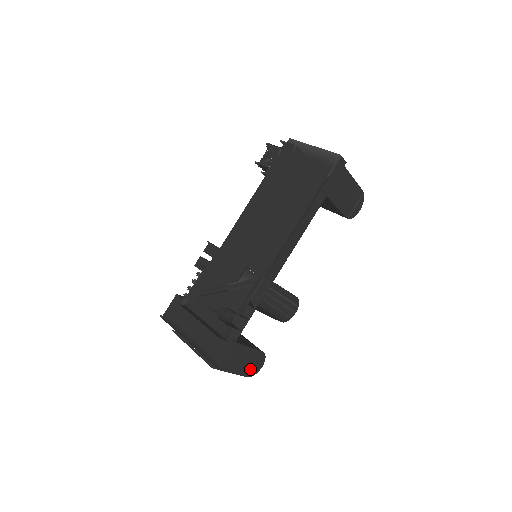
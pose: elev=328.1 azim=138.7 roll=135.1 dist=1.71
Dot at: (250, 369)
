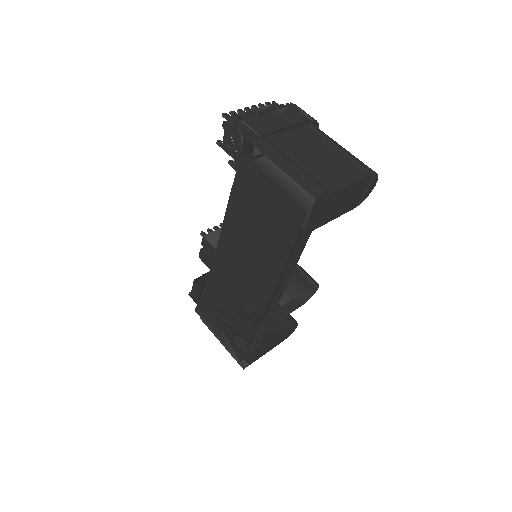
Dot at: (284, 337)
